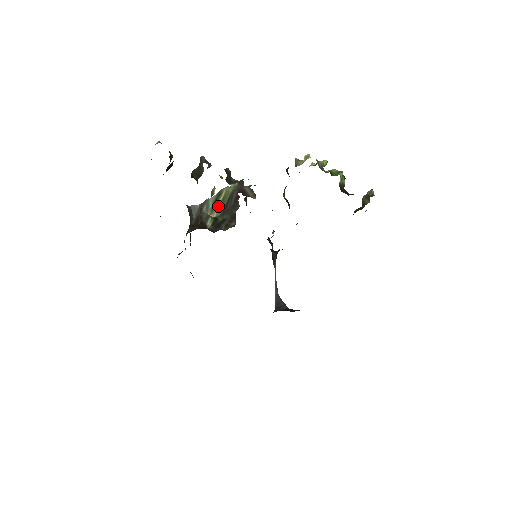
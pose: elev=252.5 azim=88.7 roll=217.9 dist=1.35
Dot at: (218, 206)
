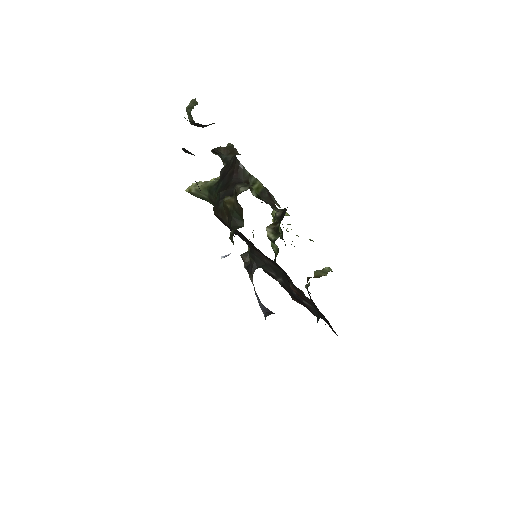
Dot at: (255, 188)
